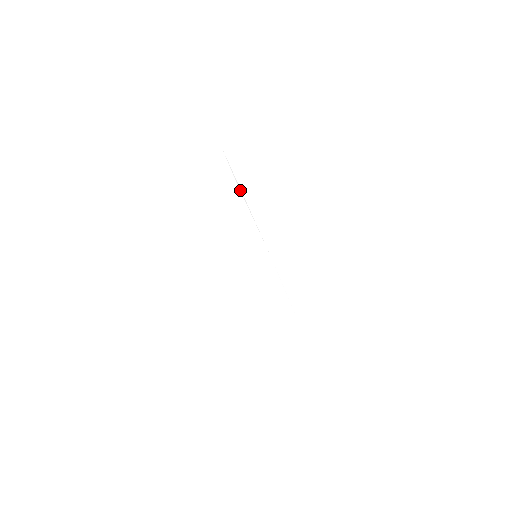
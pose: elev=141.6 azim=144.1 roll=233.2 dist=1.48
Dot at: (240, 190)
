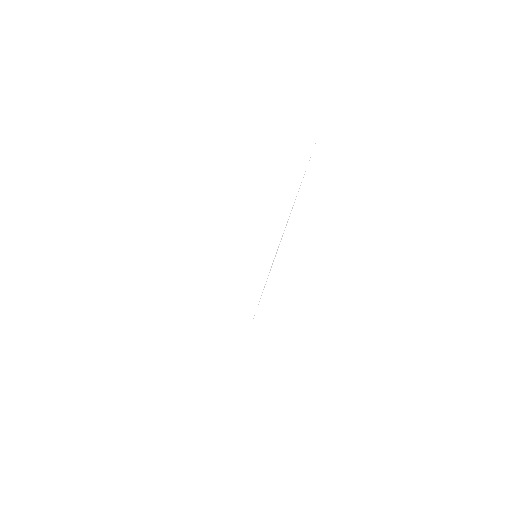
Dot at: occluded
